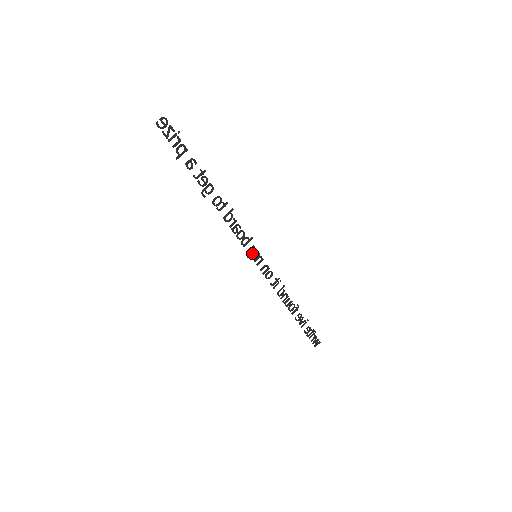
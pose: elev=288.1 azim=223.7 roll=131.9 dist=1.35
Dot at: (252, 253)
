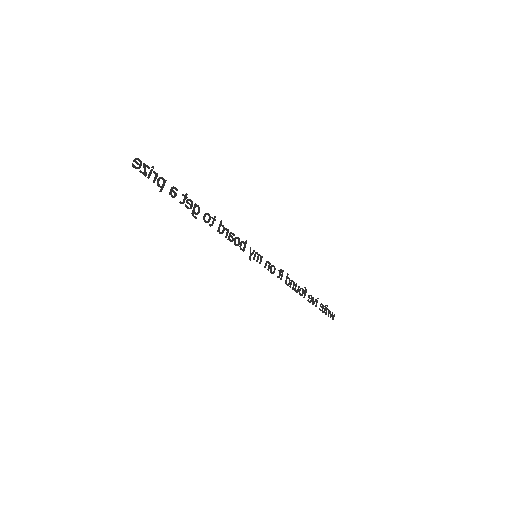
Dot at: (252, 254)
